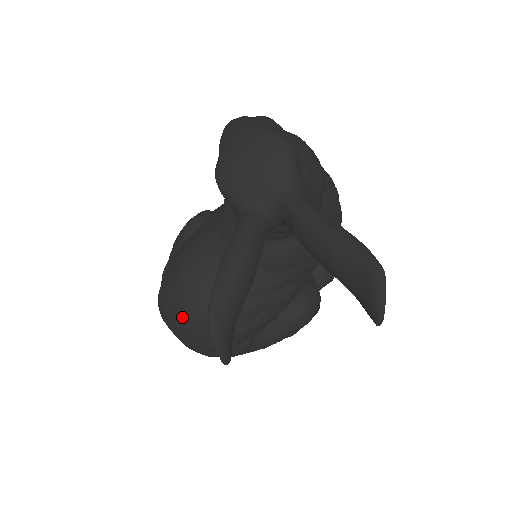
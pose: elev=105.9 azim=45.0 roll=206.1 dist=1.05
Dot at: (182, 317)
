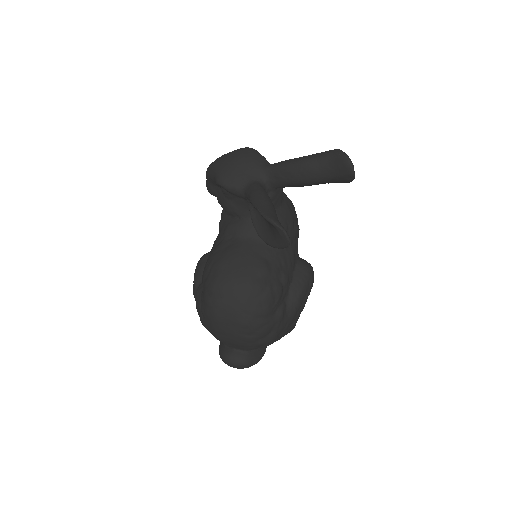
Dot at: (233, 295)
